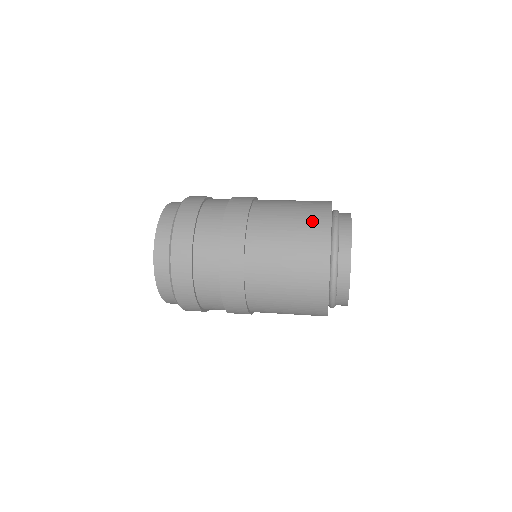
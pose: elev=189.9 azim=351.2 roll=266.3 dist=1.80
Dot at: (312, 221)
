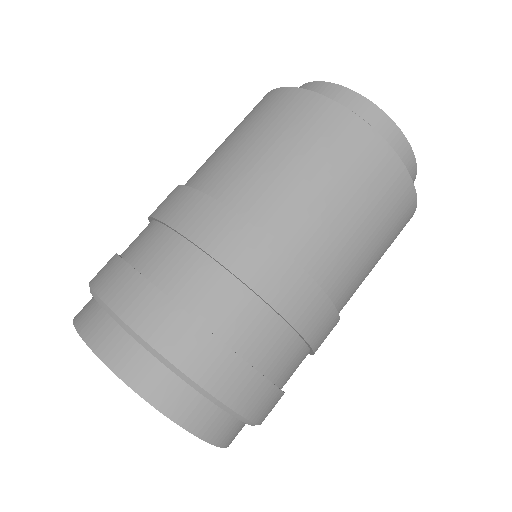
Dot at: occluded
